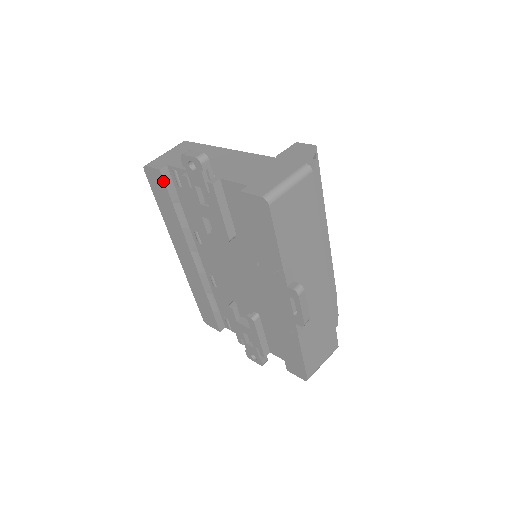
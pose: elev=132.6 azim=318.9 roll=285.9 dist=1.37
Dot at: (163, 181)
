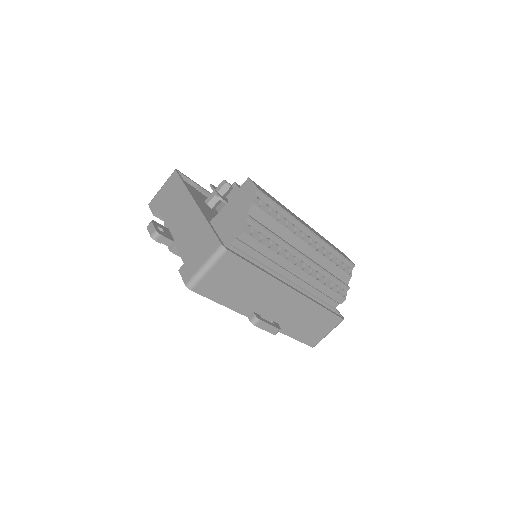
Dot at: (161, 219)
